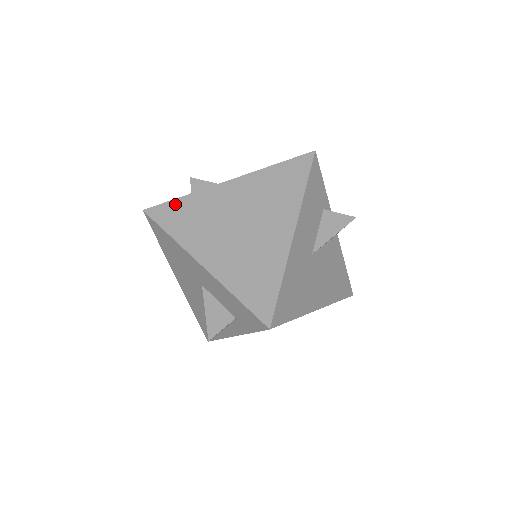
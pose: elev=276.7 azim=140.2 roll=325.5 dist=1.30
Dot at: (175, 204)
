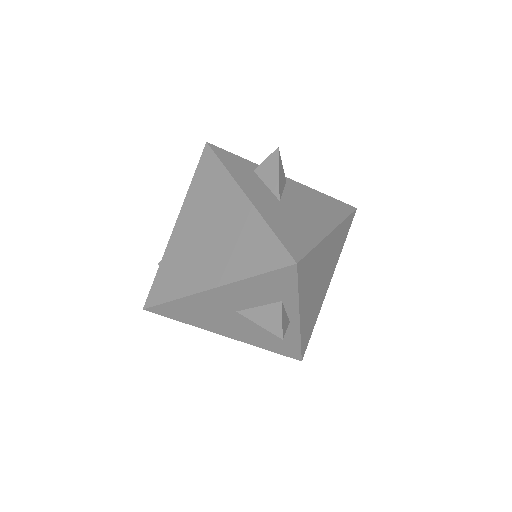
Dot at: (216, 165)
